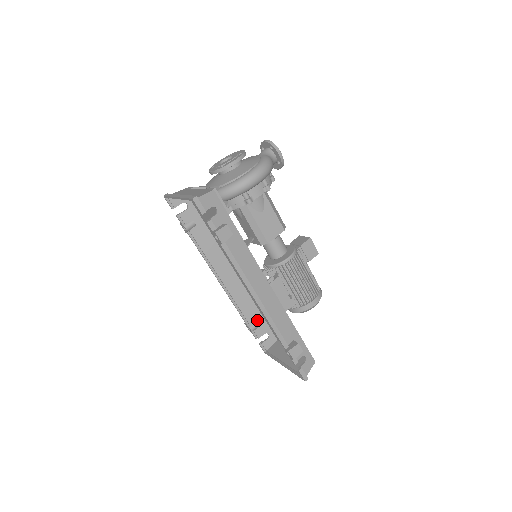
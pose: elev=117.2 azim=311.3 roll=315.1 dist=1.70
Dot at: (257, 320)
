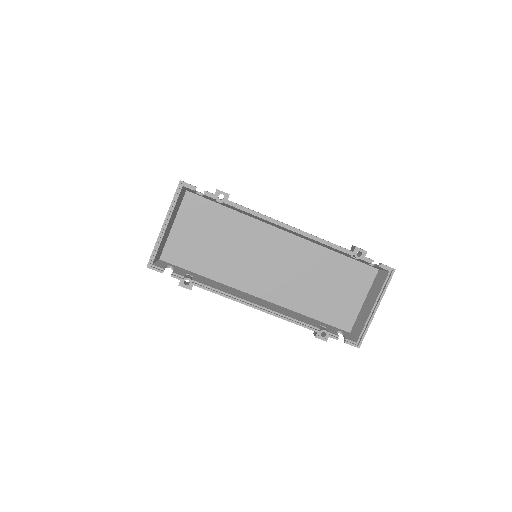
Dot at: (318, 324)
